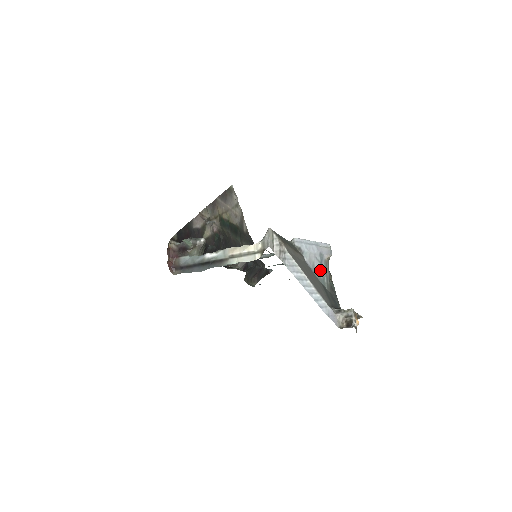
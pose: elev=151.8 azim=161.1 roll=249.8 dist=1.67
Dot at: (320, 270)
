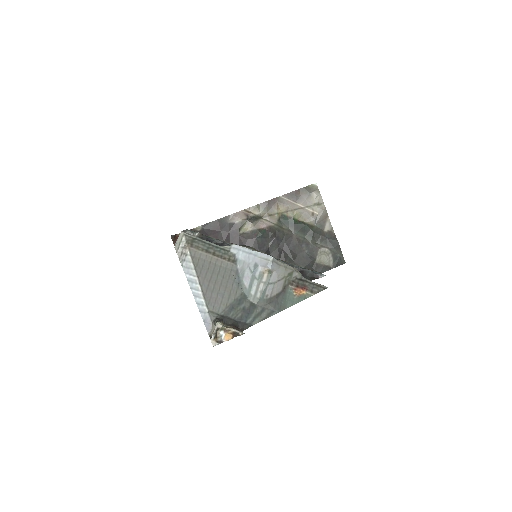
Dot at: (249, 280)
